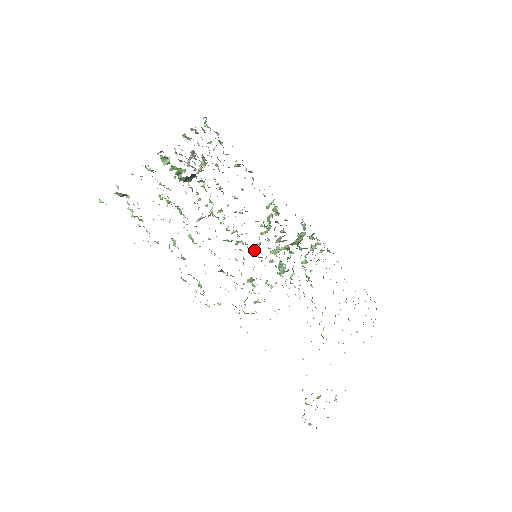
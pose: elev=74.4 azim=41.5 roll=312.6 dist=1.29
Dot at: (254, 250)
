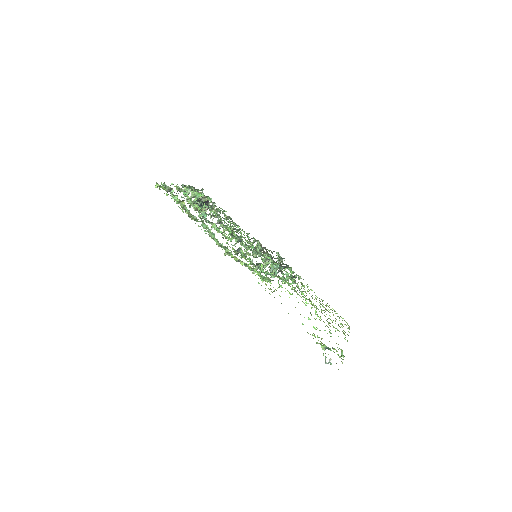
Dot at: (254, 252)
